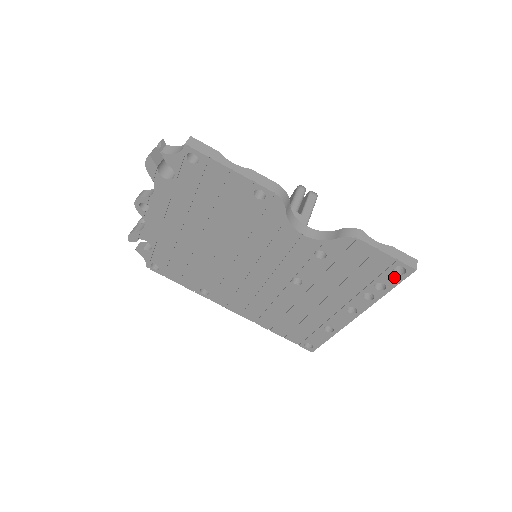
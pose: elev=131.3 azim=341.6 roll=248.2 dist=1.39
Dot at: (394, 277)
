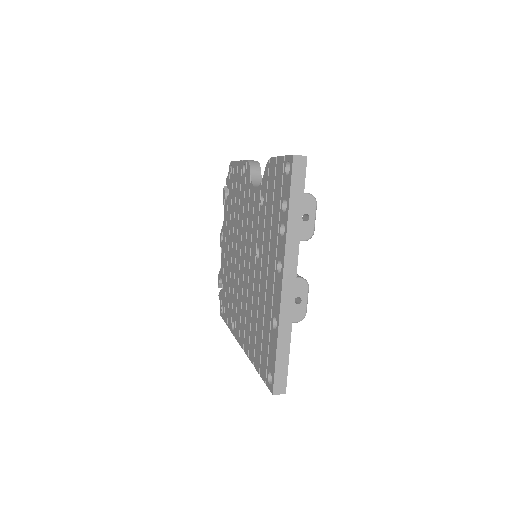
Dot at: (287, 181)
